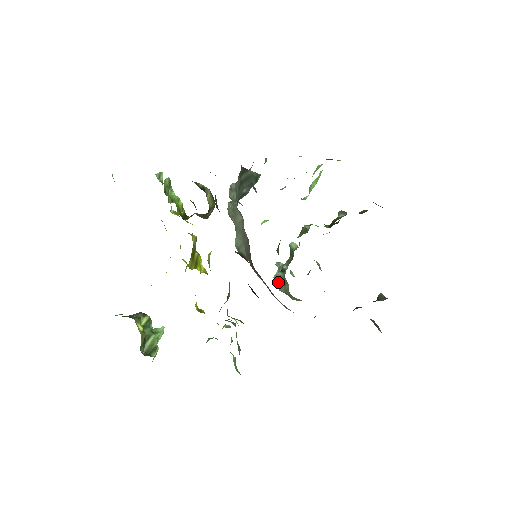
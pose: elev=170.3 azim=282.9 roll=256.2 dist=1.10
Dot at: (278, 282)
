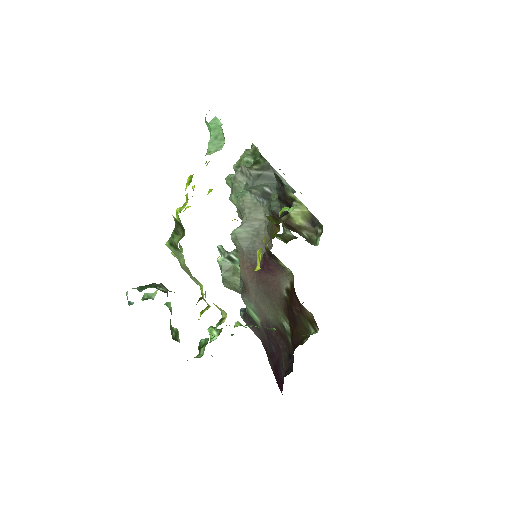
Dot at: (223, 268)
